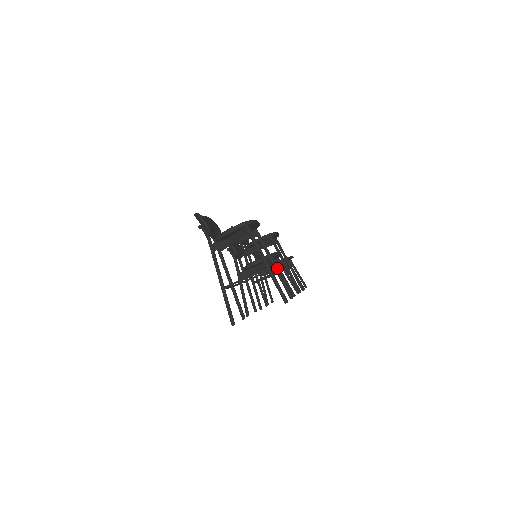
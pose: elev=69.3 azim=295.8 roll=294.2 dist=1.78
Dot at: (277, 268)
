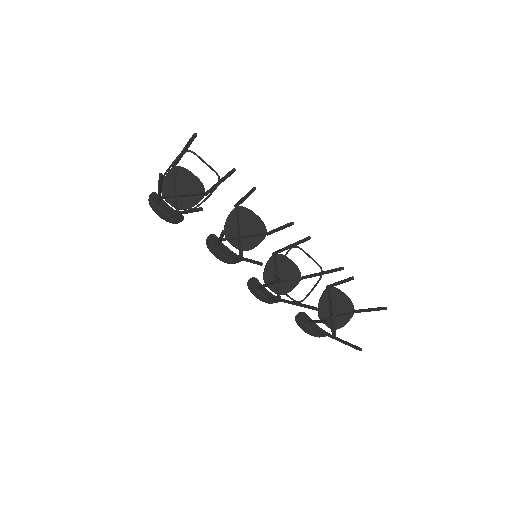
Dot at: (221, 180)
